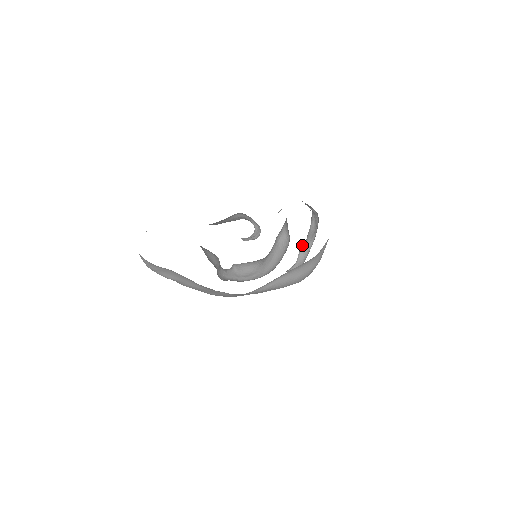
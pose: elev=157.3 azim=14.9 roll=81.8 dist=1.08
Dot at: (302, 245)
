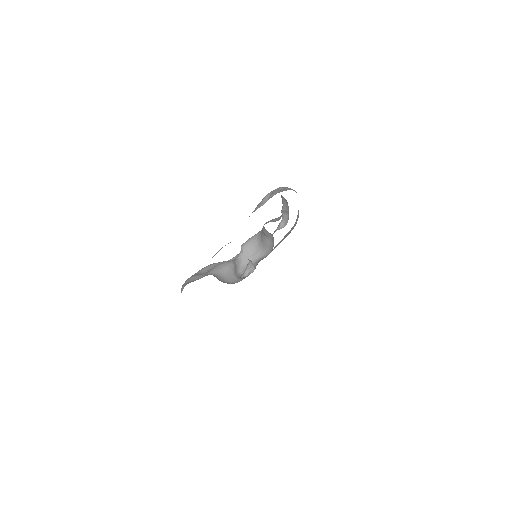
Dot at: occluded
